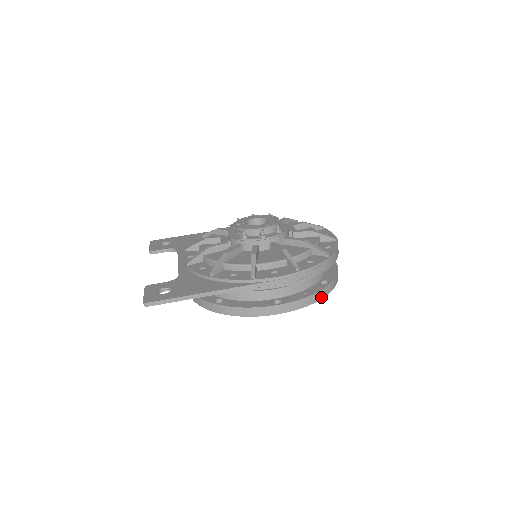
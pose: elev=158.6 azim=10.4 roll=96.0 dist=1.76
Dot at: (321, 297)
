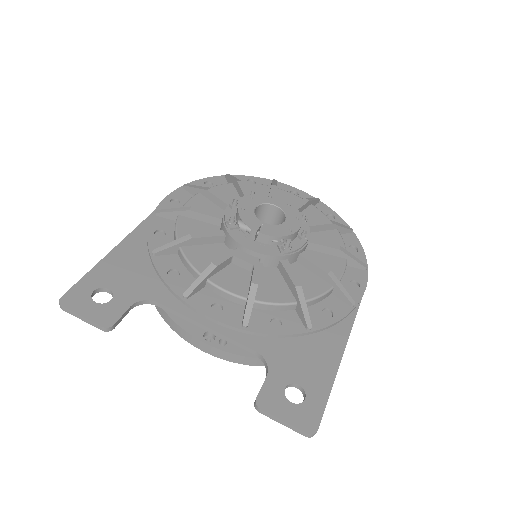
Dot at: occluded
